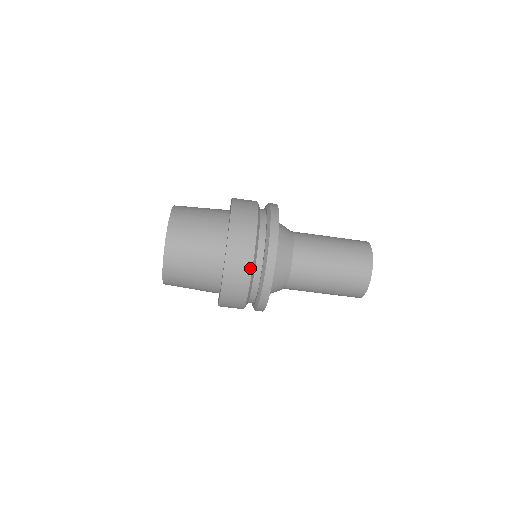
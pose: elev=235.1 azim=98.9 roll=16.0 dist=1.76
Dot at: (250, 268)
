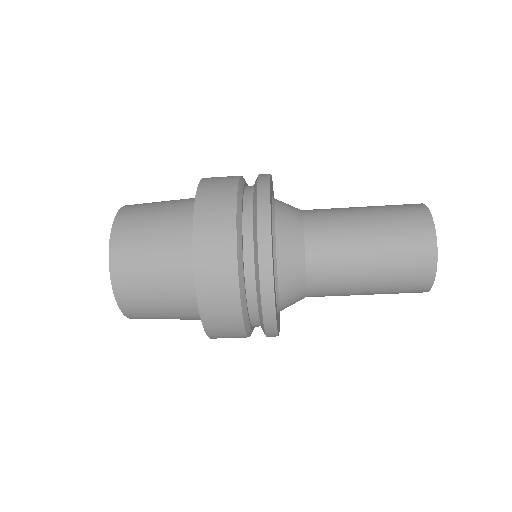
Dot at: (239, 316)
